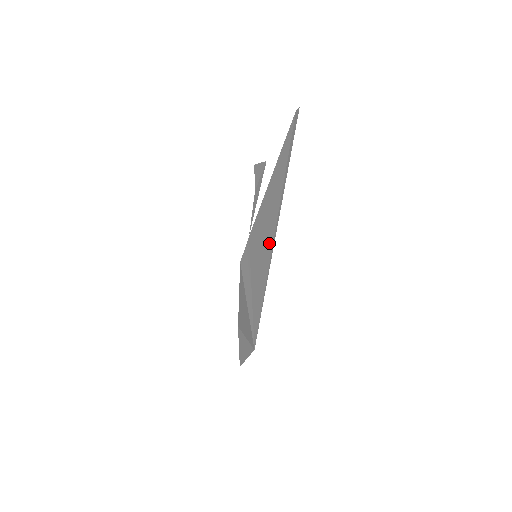
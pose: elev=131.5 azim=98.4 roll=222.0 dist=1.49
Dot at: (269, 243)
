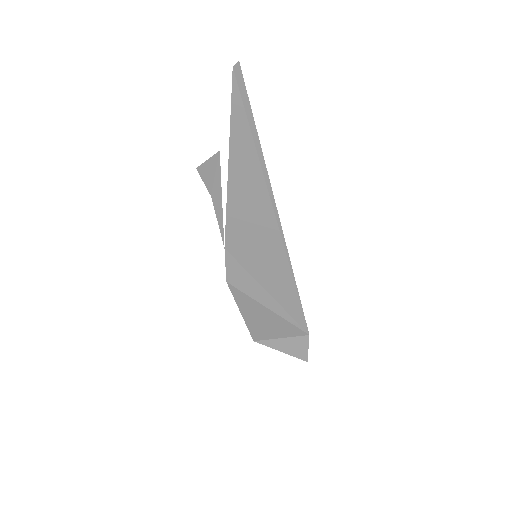
Dot at: (270, 230)
